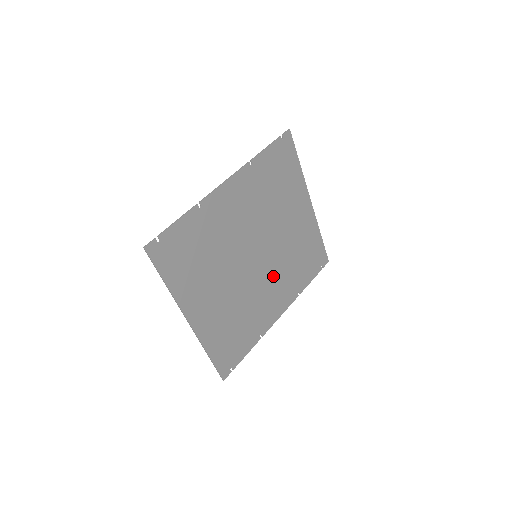
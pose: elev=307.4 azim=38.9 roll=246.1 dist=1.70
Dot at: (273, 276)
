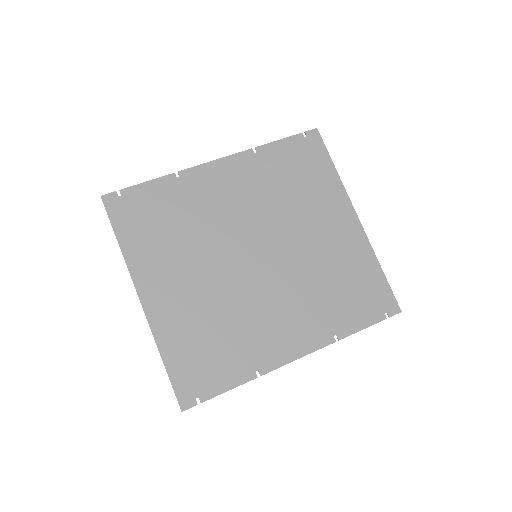
Dot at: (285, 293)
